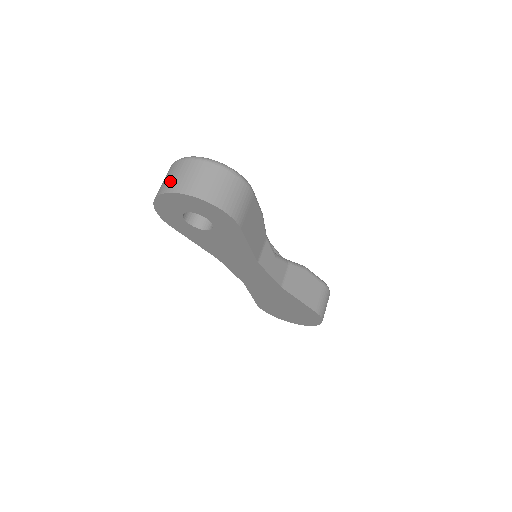
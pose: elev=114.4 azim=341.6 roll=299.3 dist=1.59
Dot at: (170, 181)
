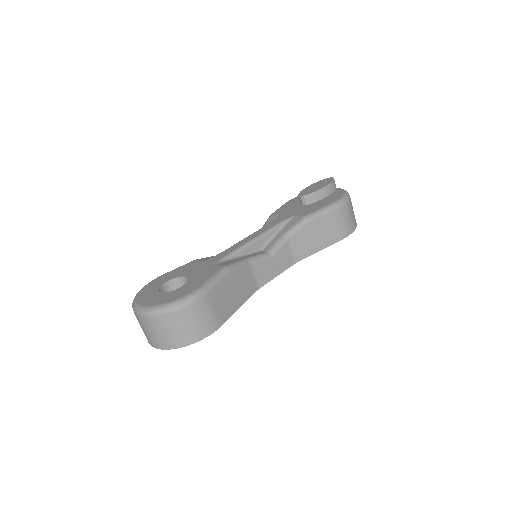
Dot at: occluded
